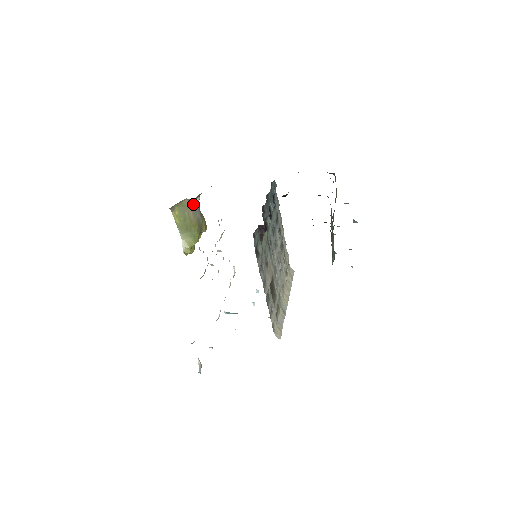
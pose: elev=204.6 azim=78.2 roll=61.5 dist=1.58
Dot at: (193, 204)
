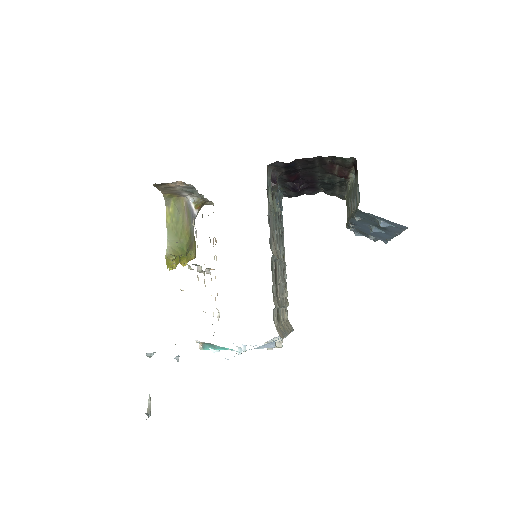
Dot at: (190, 211)
